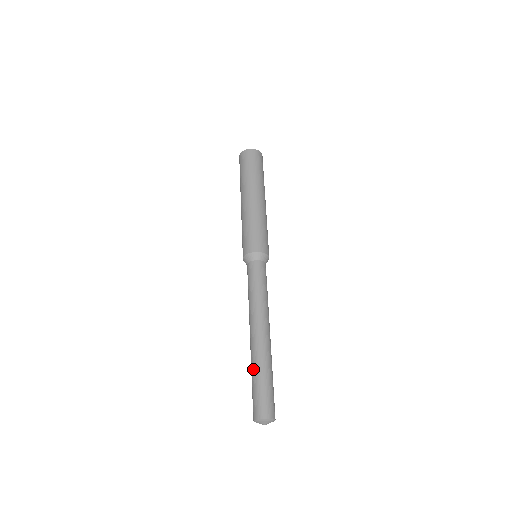
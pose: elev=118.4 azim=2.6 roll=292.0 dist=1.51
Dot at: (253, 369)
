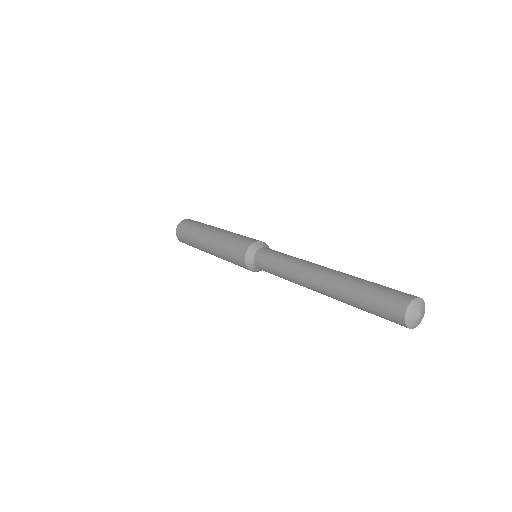
Dot at: (348, 298)
